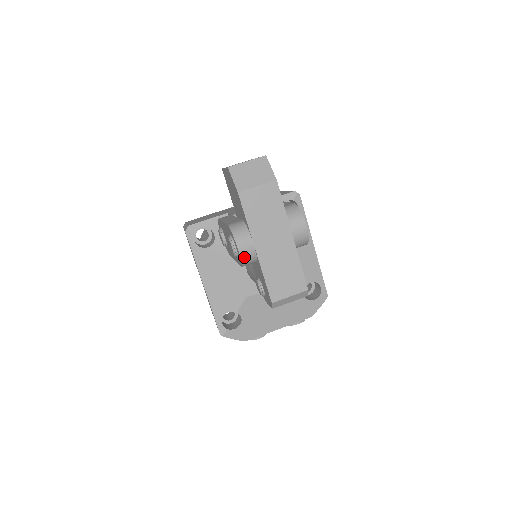
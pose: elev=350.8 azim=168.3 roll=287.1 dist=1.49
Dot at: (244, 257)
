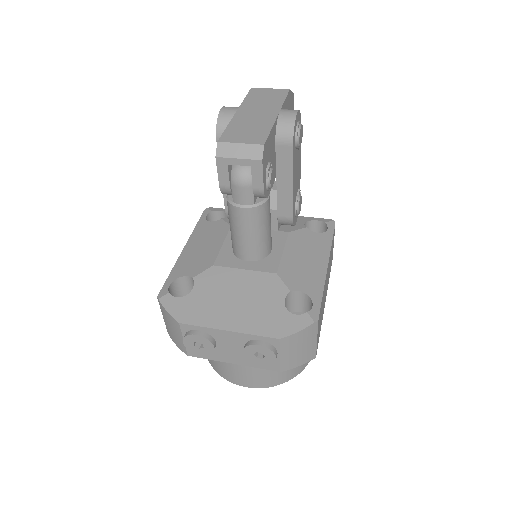
Dot at: (222, 116)
